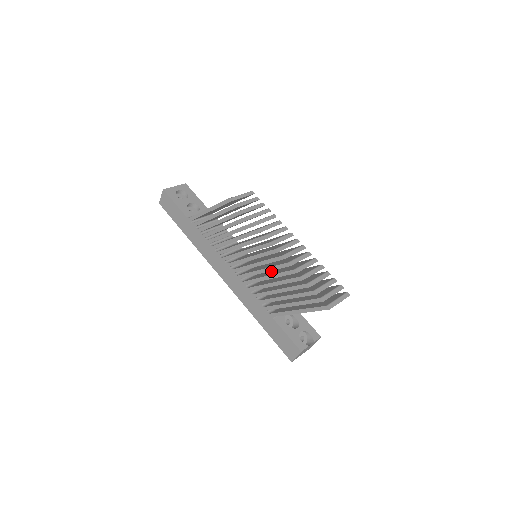
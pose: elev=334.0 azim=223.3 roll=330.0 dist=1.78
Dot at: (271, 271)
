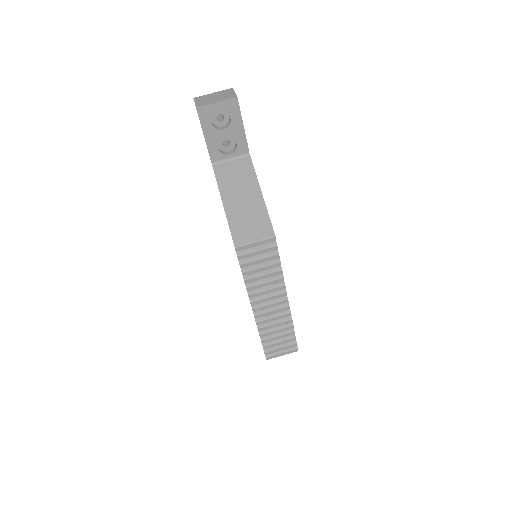
Dot at: occluded
